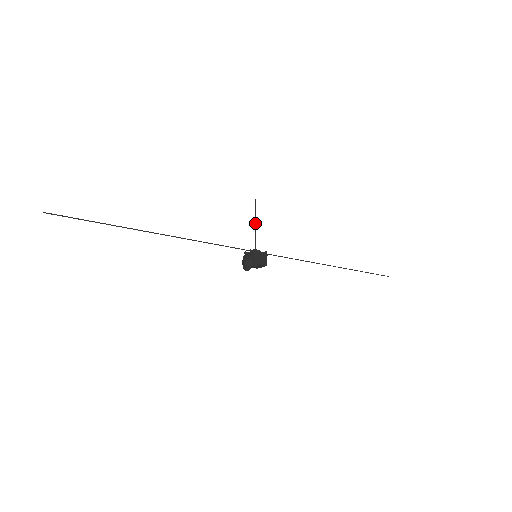
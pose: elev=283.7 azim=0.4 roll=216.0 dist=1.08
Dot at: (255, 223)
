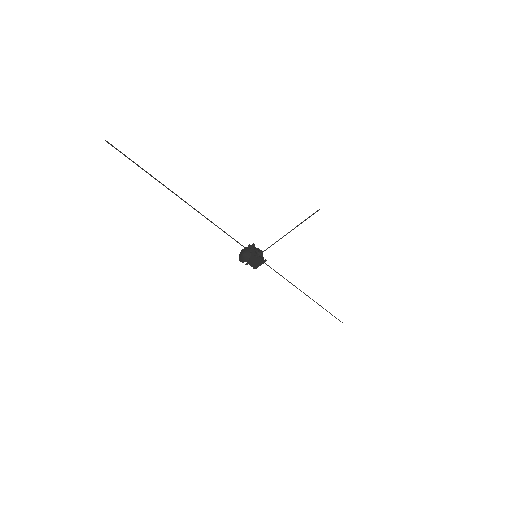
Dot at: (279, 239)
